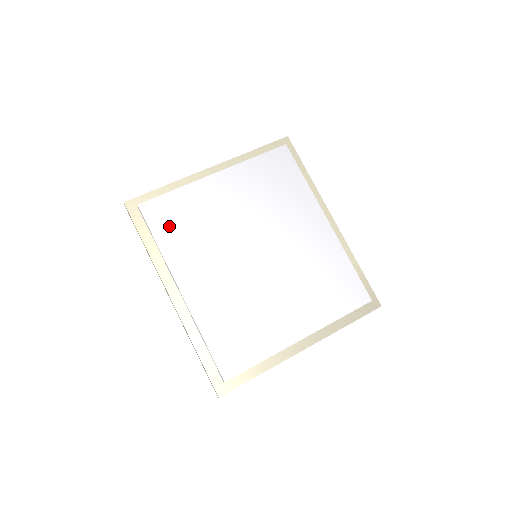
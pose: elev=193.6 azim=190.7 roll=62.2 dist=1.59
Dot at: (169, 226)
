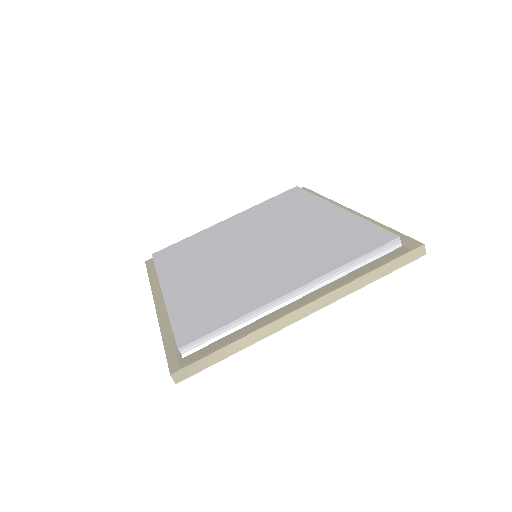
Dot at: (172, 257)
